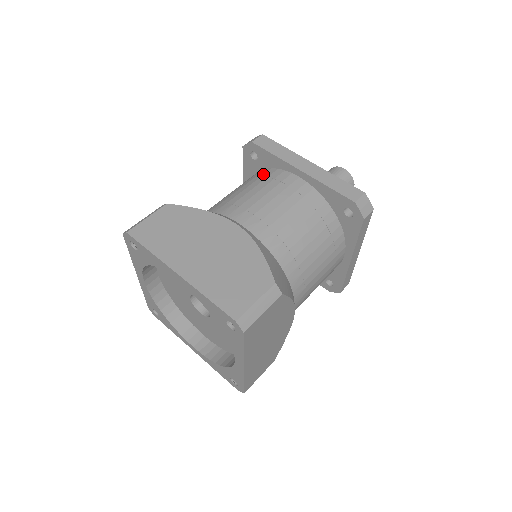
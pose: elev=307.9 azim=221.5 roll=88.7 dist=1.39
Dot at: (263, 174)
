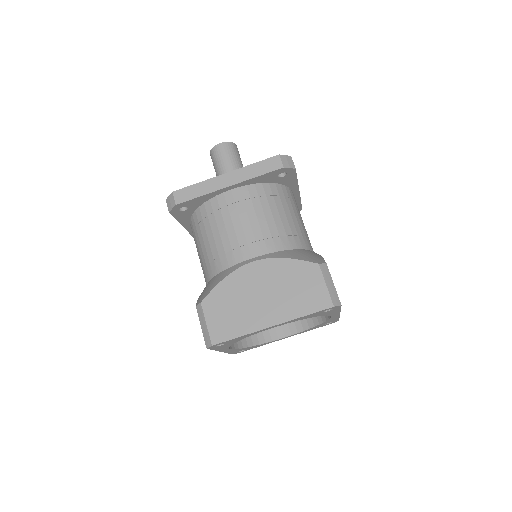
Dot at: (206, 213)
